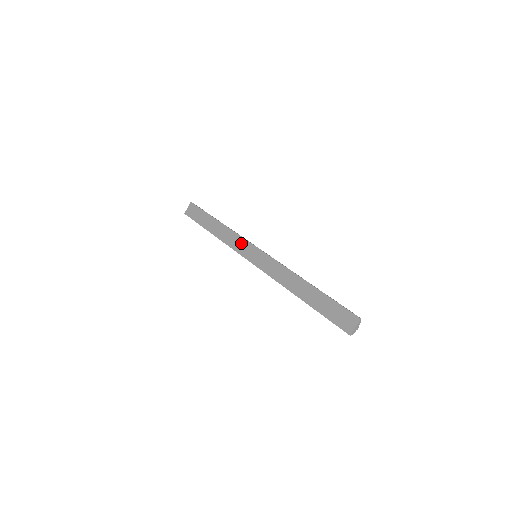
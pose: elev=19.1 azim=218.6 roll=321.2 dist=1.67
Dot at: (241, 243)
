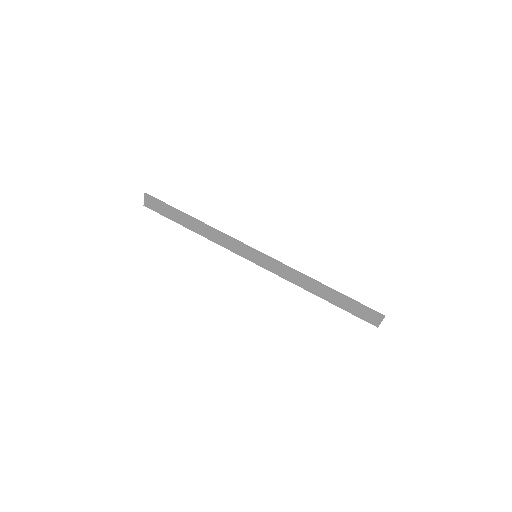
Dot at: (233, 244)
